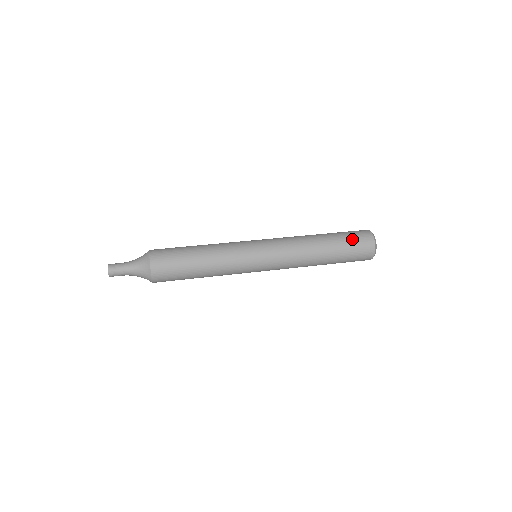
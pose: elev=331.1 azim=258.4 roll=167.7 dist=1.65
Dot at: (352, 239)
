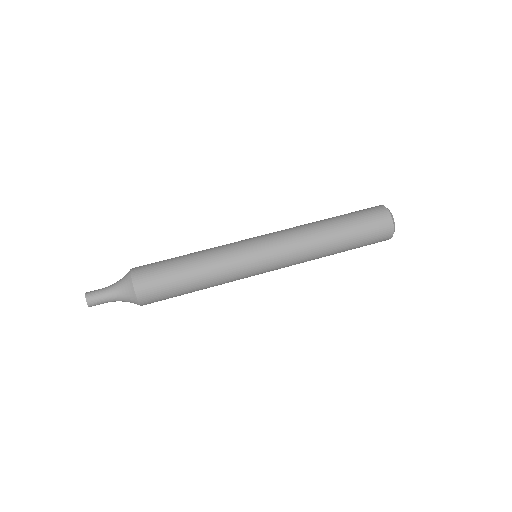
Dot at: (361, 214)
